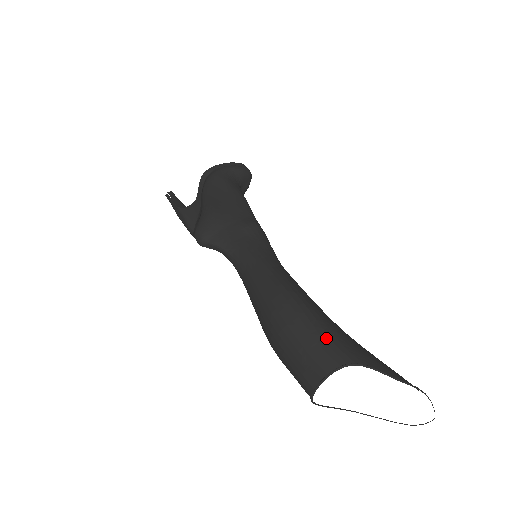
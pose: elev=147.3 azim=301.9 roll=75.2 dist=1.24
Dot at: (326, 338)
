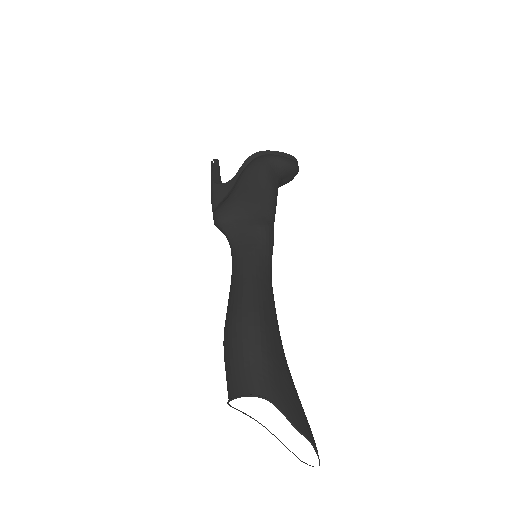
Dot at: (259, 365)
